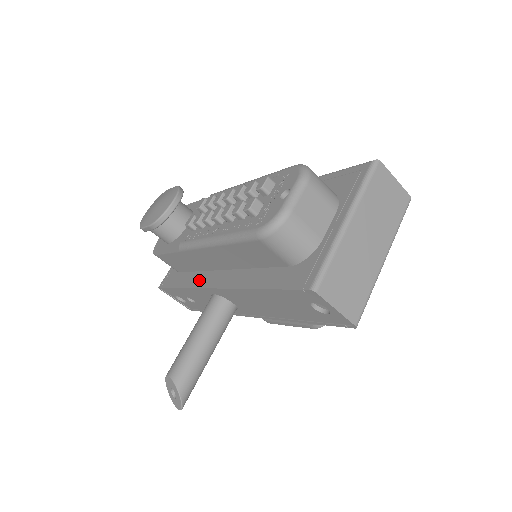
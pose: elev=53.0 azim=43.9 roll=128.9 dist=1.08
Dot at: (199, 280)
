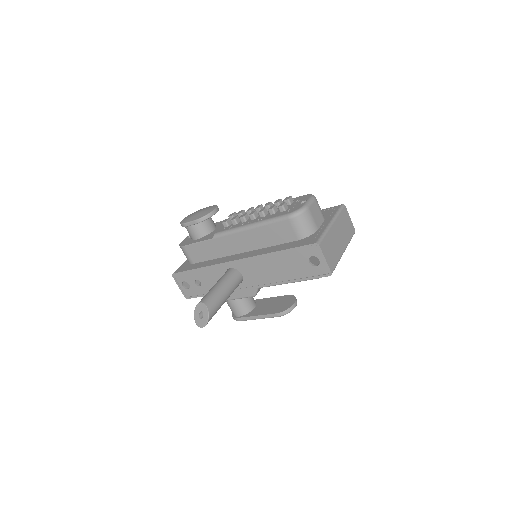
Dot at: (219, 261)
